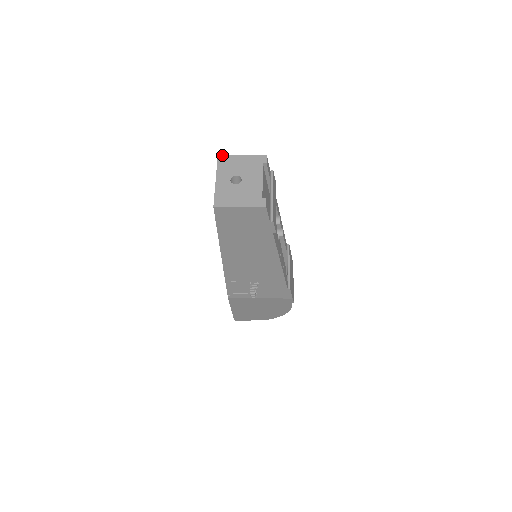
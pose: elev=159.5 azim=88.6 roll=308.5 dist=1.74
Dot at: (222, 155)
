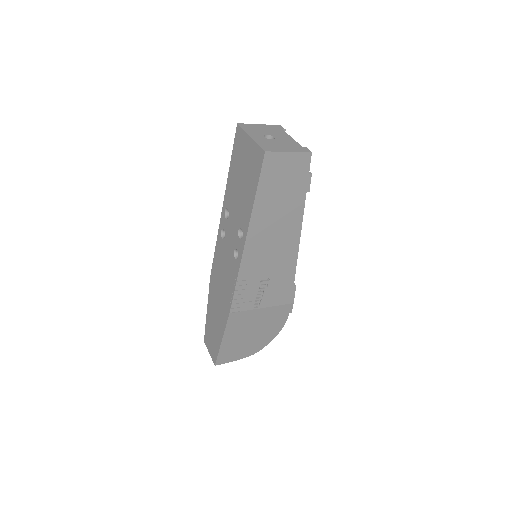
Dot at: (241, 123)
